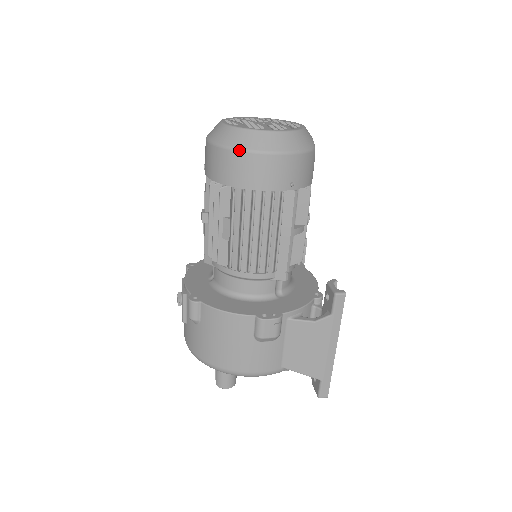
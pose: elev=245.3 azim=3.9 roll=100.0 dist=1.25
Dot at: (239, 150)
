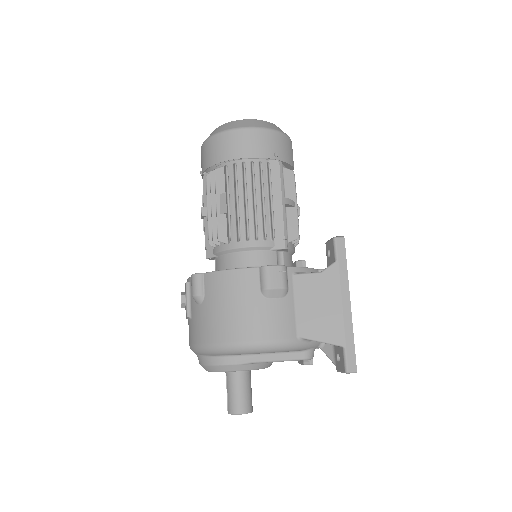
Dot at: (227, 130)
